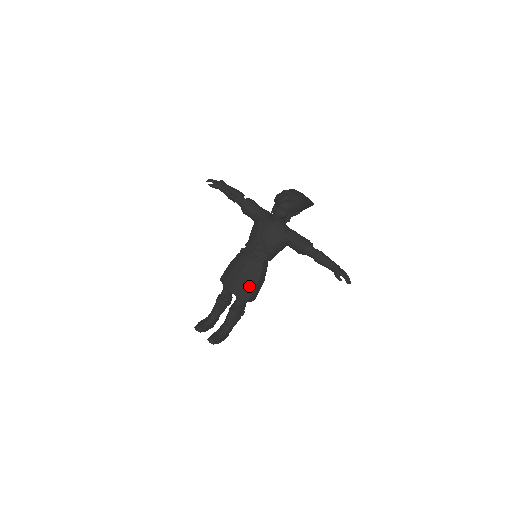
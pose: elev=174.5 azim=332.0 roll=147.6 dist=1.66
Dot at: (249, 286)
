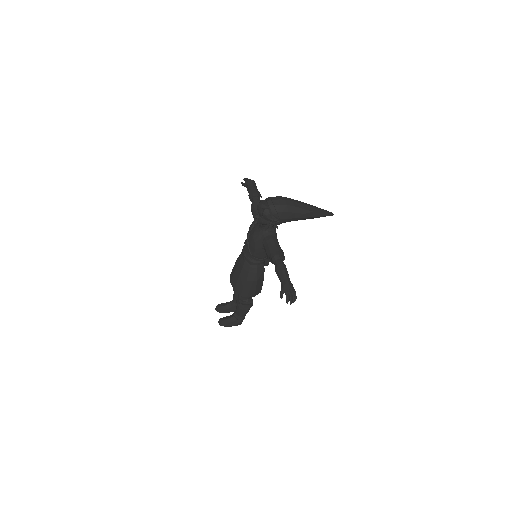
Dot at: (240, 282)
